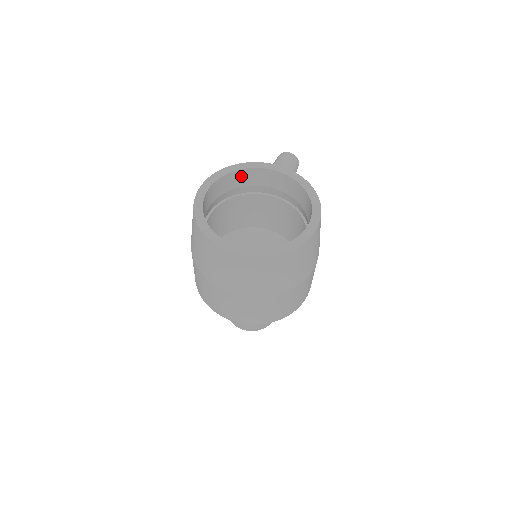
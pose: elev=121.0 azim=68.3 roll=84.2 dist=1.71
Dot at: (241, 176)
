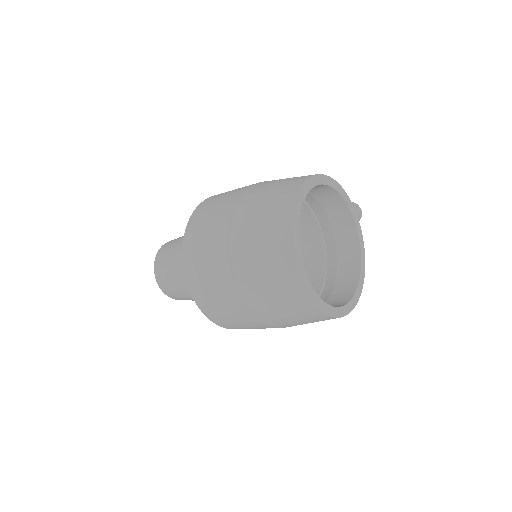
Dot at: (330, 196)
